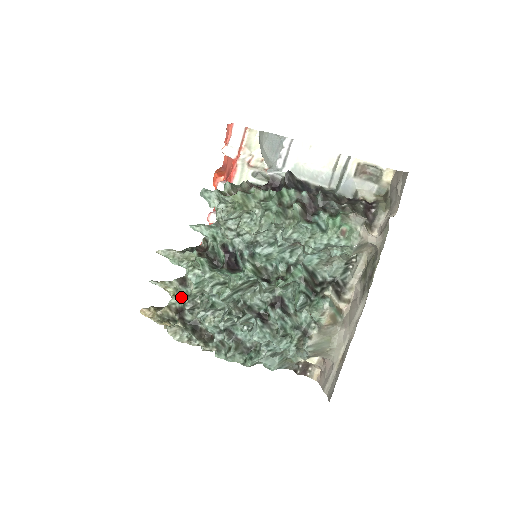
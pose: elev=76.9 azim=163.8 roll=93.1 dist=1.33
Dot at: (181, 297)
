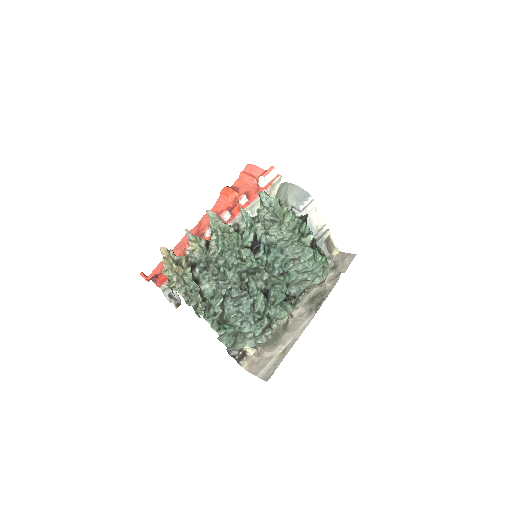
Dot at: (199, 255)
